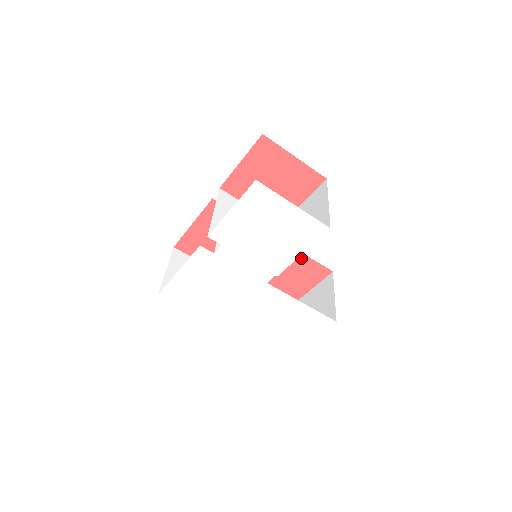
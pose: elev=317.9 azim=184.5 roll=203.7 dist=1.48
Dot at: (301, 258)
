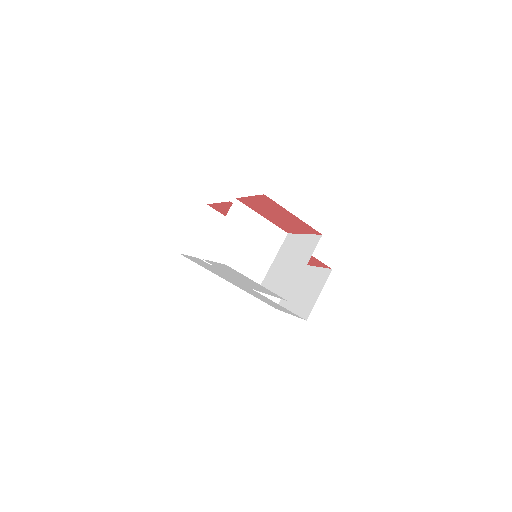
Dot at: occluded
